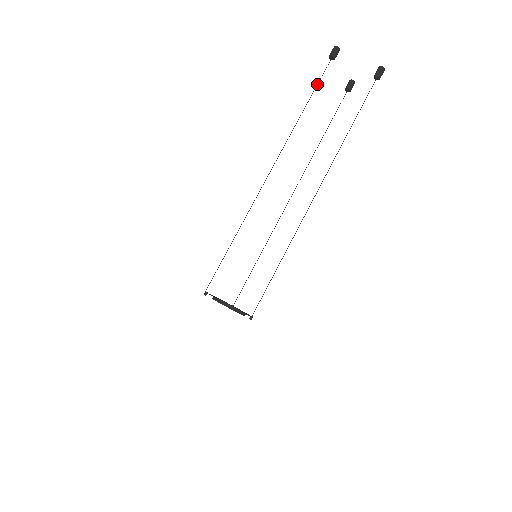
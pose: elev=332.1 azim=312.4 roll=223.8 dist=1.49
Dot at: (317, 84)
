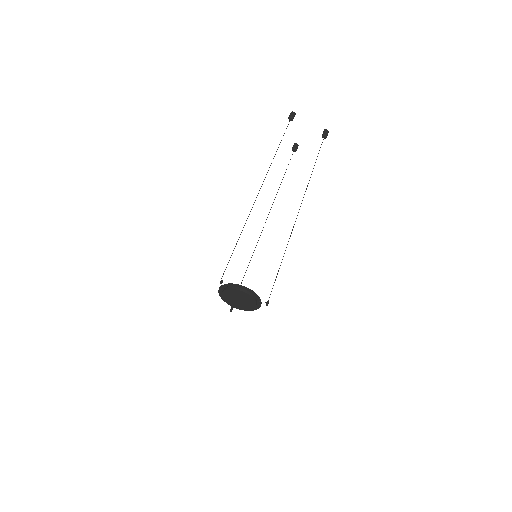
Dot at: (284, 133)
